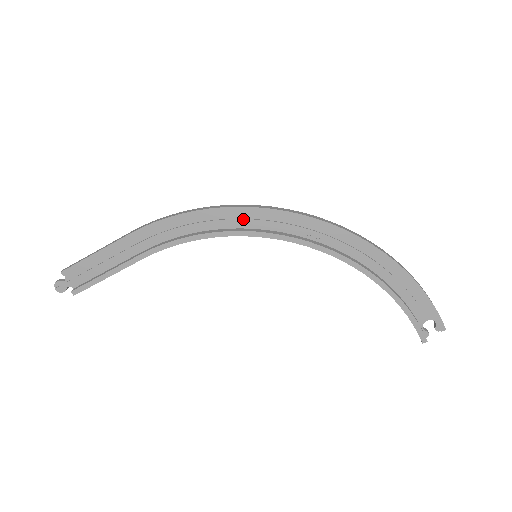
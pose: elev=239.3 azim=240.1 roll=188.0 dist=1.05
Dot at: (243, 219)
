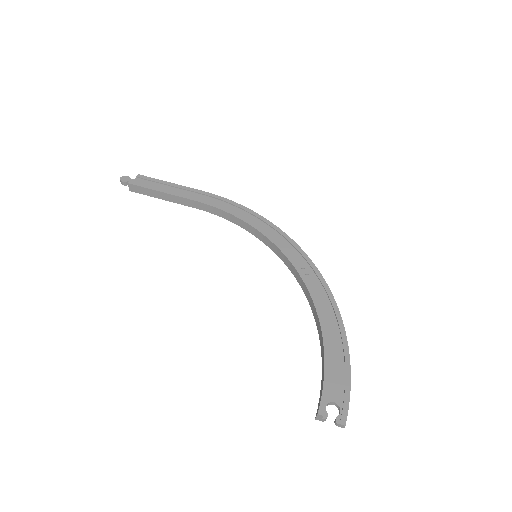
Dot at: (272, 233)
